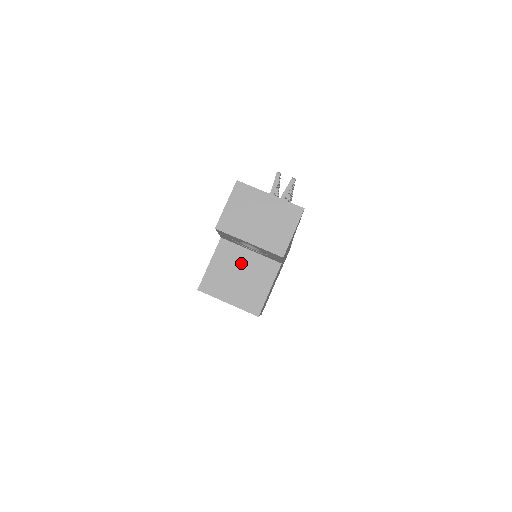
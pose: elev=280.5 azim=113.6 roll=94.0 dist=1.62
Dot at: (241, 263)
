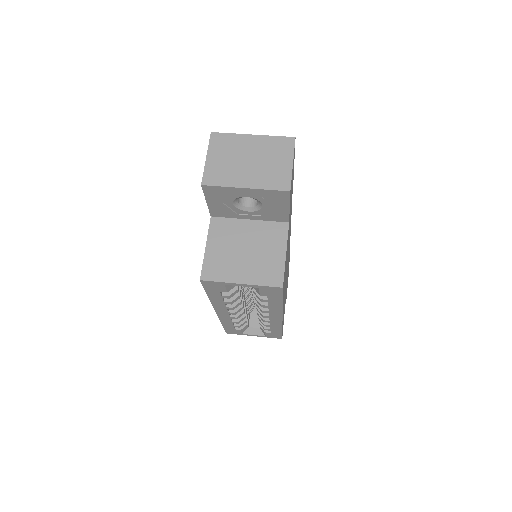
Dot at: (242, 236)
